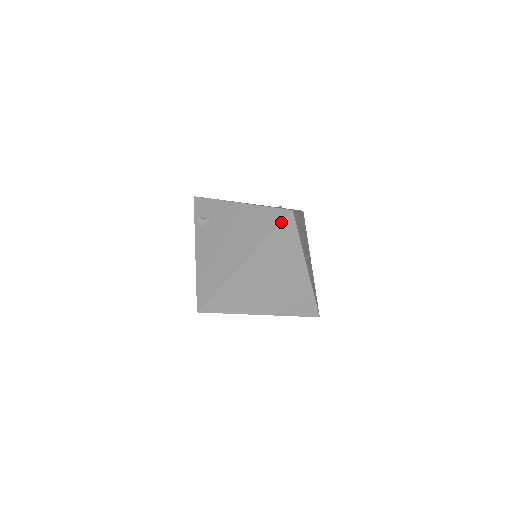
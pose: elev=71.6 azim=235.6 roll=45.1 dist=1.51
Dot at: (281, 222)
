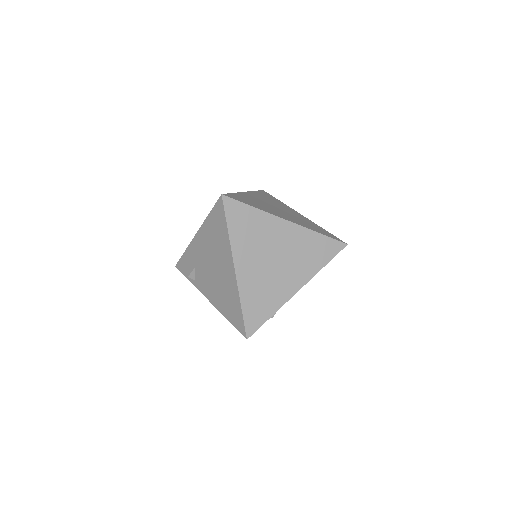
Dot at: (224, 211)
